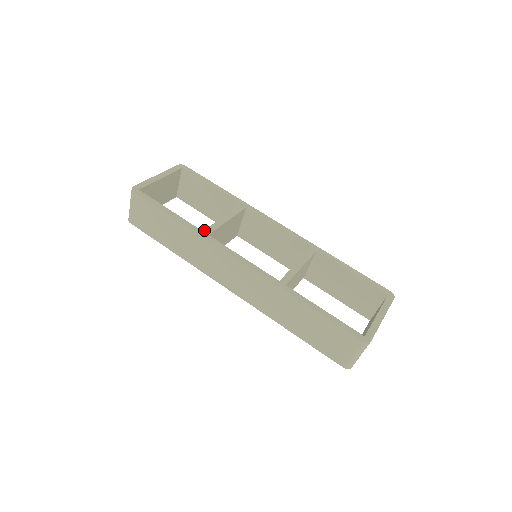
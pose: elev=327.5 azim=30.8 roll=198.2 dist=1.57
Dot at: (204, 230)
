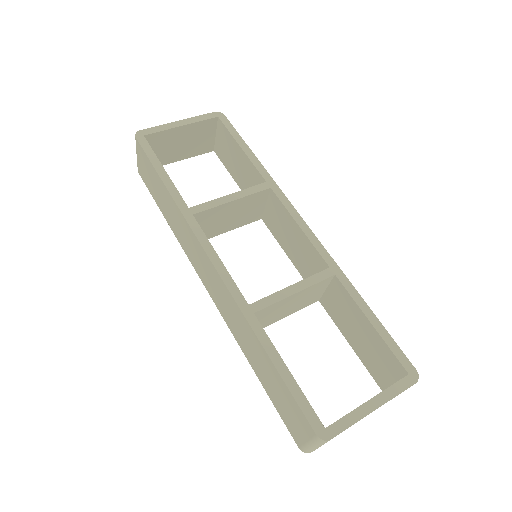
Dot at: (191, 207)
